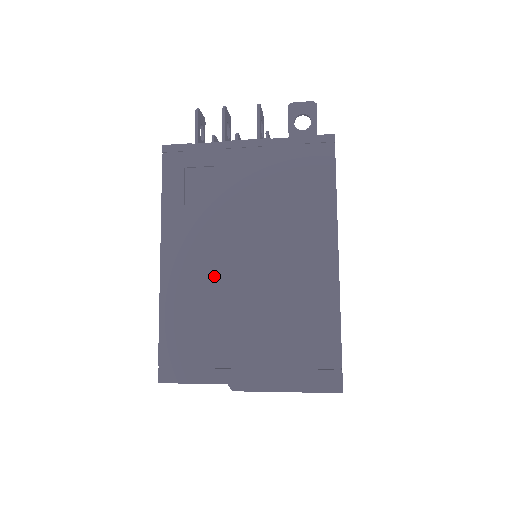
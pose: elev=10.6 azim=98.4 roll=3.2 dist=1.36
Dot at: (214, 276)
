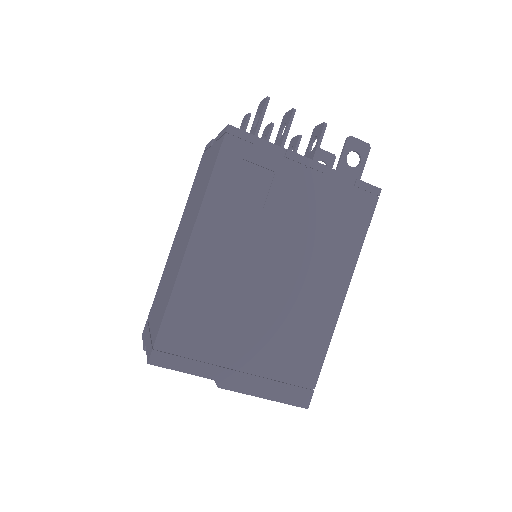
Dot at: (236, 278)
